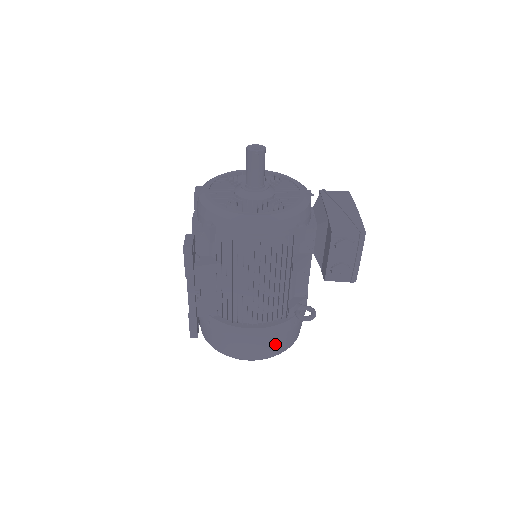
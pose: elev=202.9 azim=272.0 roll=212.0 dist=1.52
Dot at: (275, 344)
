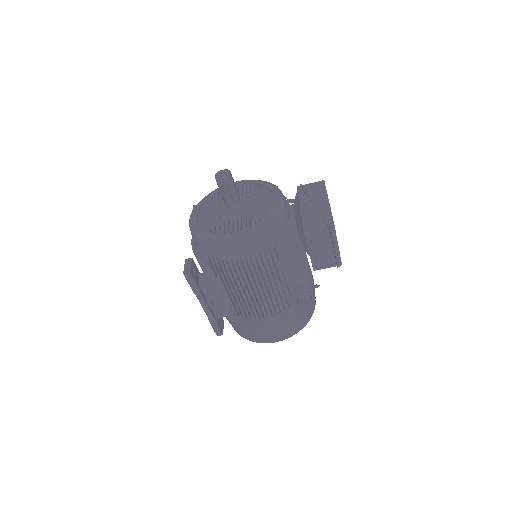
Dot at: (290, 327)
